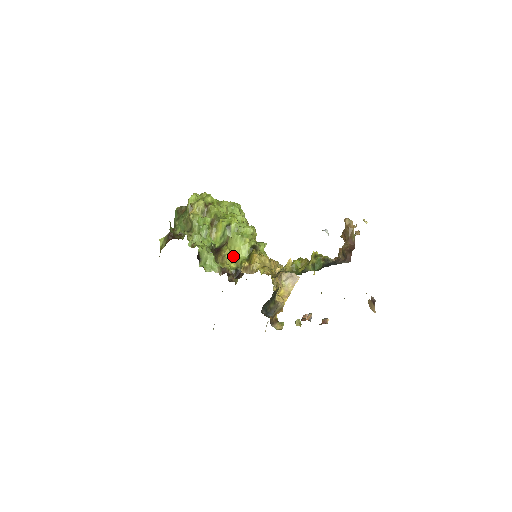
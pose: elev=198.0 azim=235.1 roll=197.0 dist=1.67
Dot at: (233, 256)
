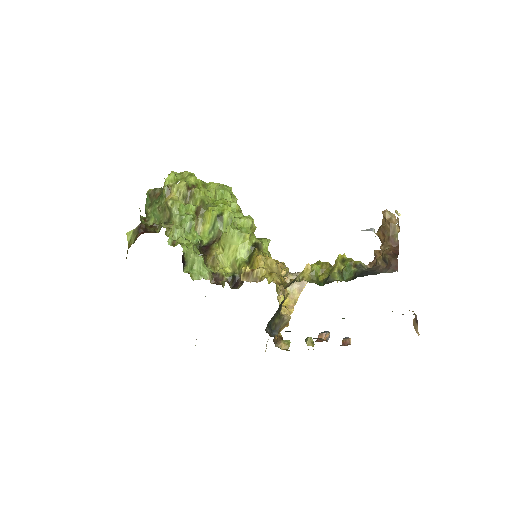
Dot at: (228, 257)
